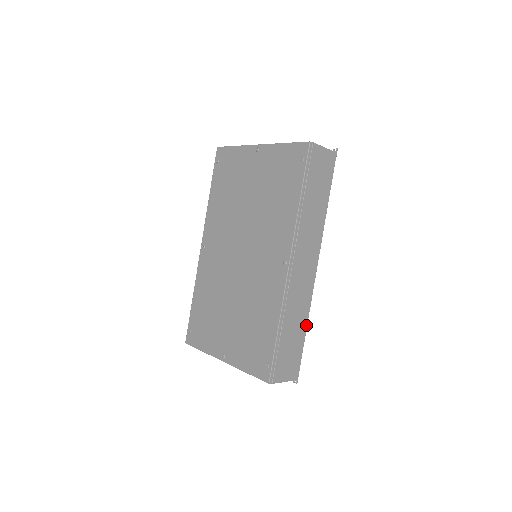
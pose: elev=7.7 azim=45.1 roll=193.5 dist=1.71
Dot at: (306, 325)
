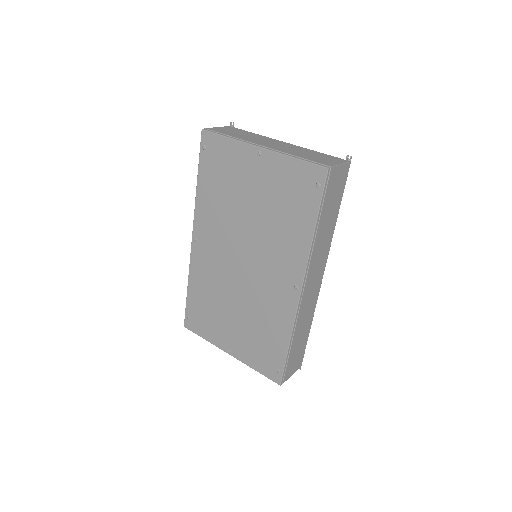
Dot at: (310, 325)
